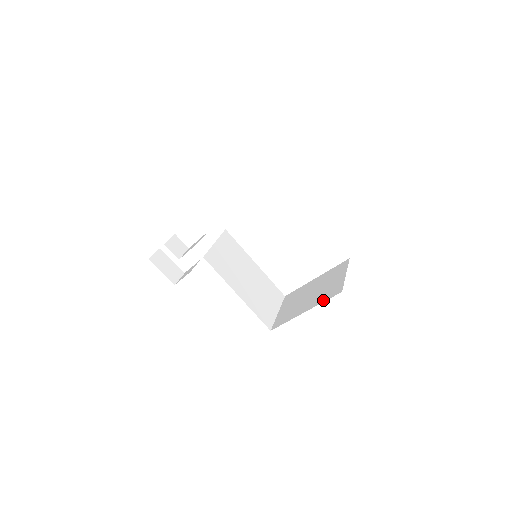
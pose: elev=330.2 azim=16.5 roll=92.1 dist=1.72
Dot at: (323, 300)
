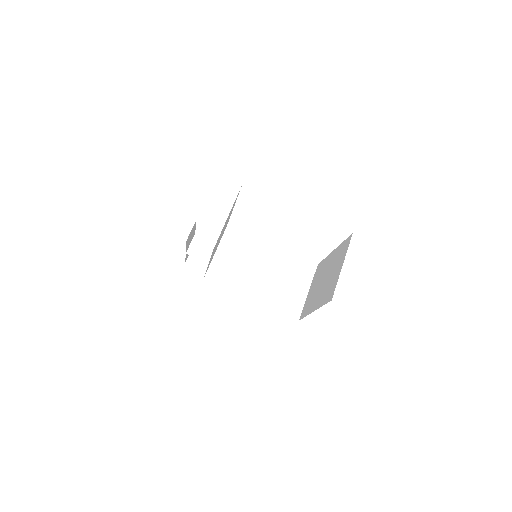
Dot at: (323, 303)
